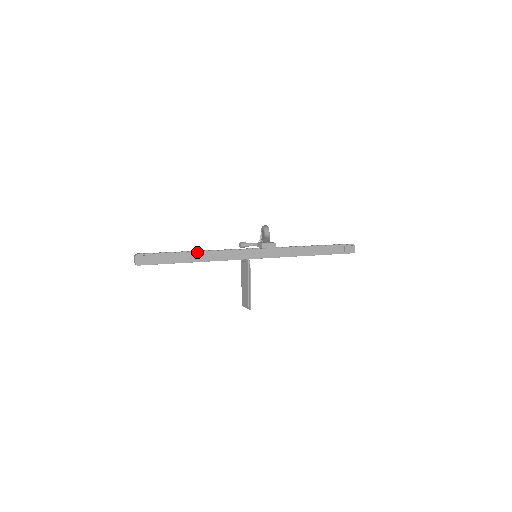
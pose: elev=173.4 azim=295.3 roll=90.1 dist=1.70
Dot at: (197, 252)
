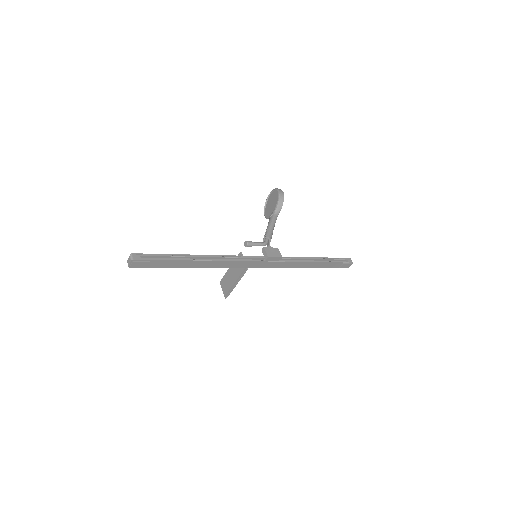
Dot at: (199, 261)
